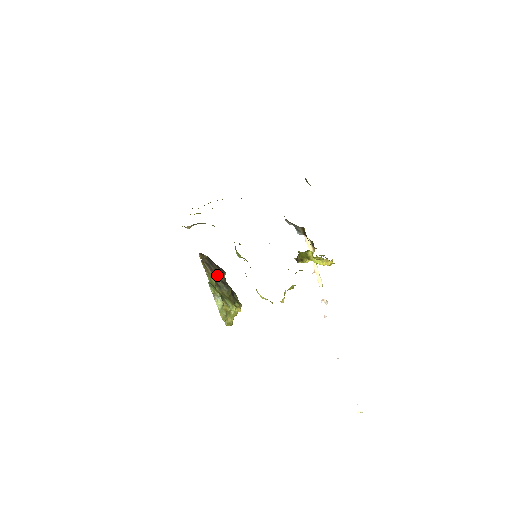
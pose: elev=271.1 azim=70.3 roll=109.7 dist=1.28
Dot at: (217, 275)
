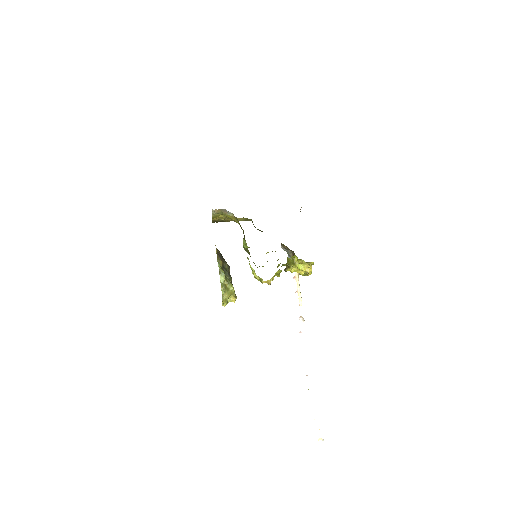
Dot at: (224, 265)
